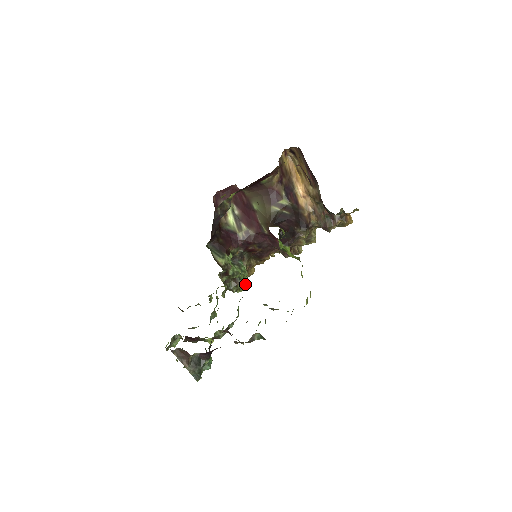
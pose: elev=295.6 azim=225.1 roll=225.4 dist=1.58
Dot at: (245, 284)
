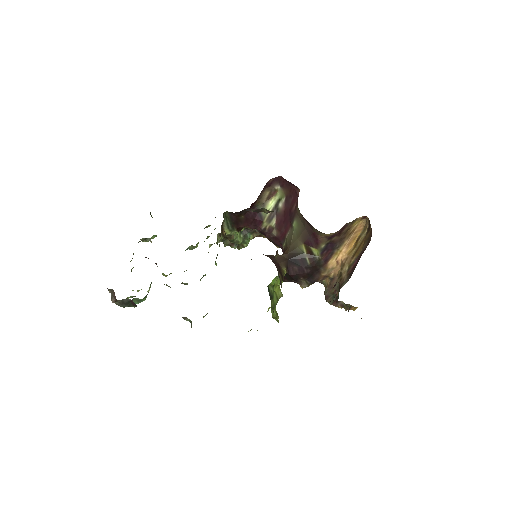
Dot at: (240, 247)
